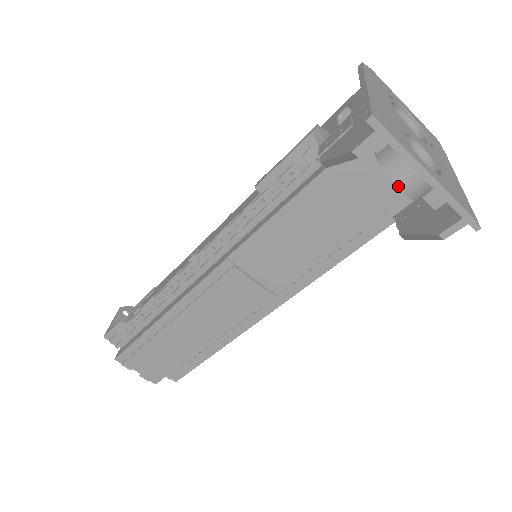
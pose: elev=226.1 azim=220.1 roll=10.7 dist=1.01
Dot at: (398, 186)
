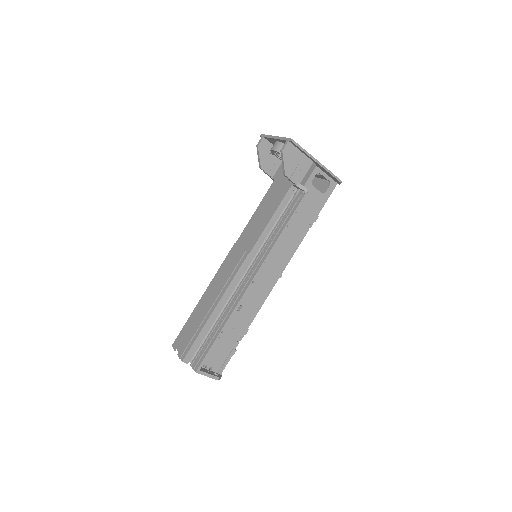
Dot at: (272, 149)
